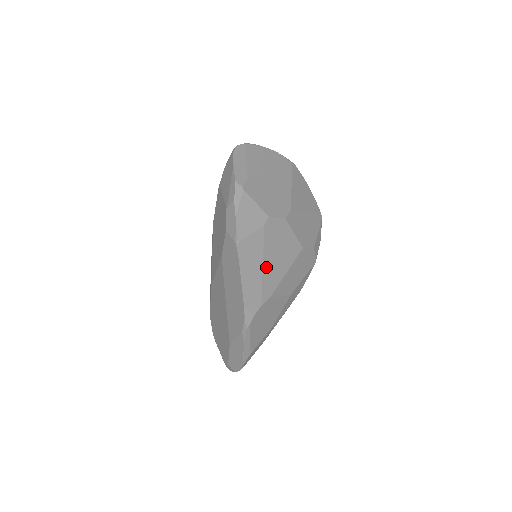
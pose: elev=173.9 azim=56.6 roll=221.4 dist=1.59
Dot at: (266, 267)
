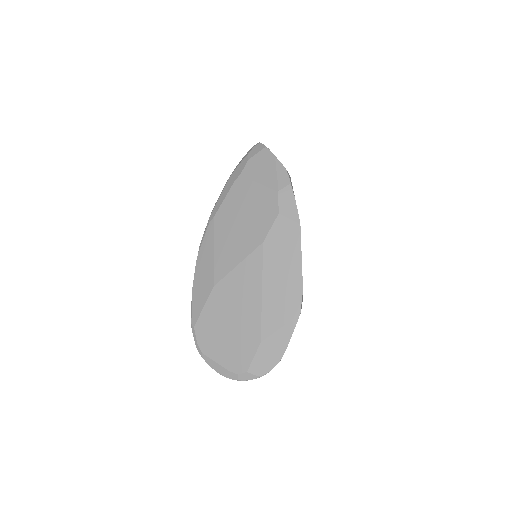
Dot at: occluded
